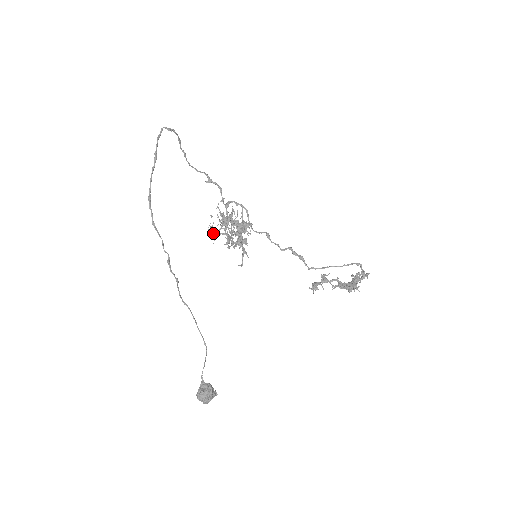
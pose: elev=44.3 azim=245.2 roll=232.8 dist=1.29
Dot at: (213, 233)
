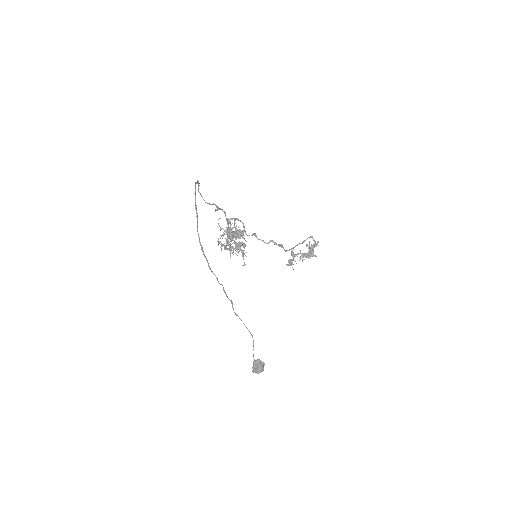
Dot at: occluded
